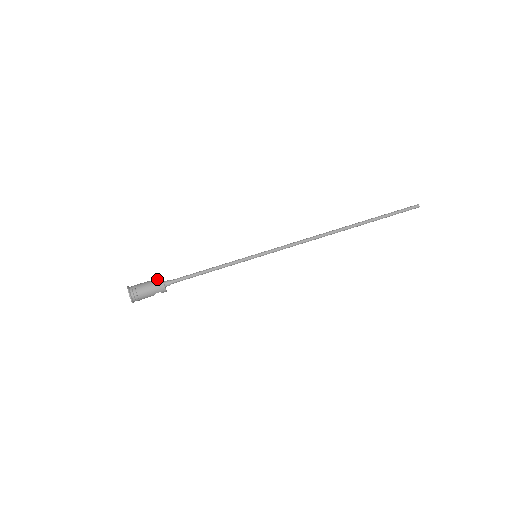
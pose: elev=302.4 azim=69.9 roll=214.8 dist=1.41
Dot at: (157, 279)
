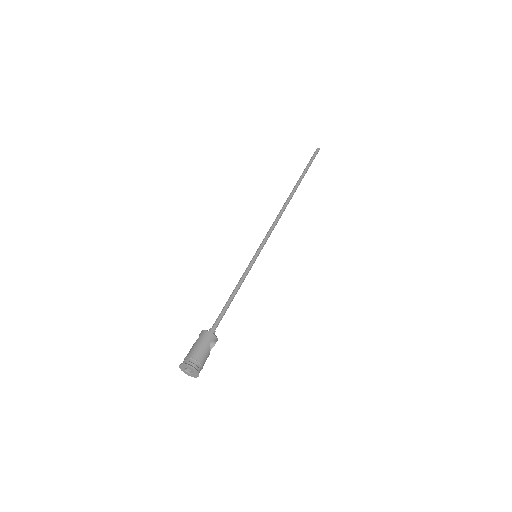
Dot at: occluded
